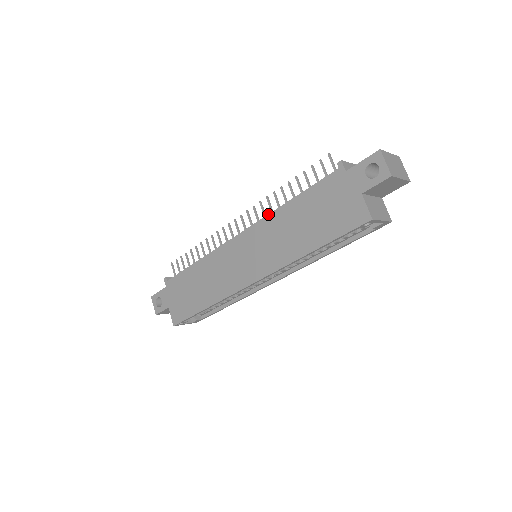
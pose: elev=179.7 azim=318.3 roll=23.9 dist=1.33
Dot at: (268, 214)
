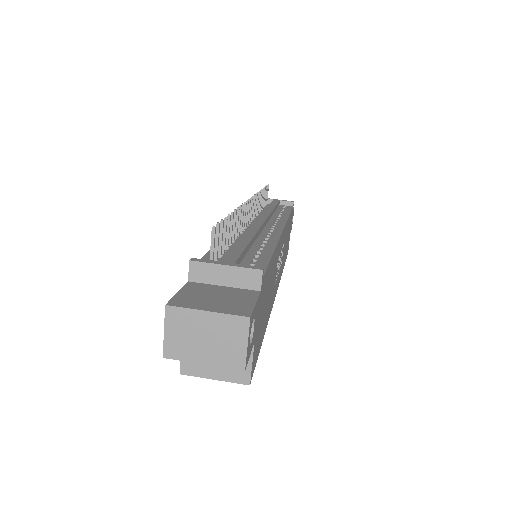
Dot at: occluded
